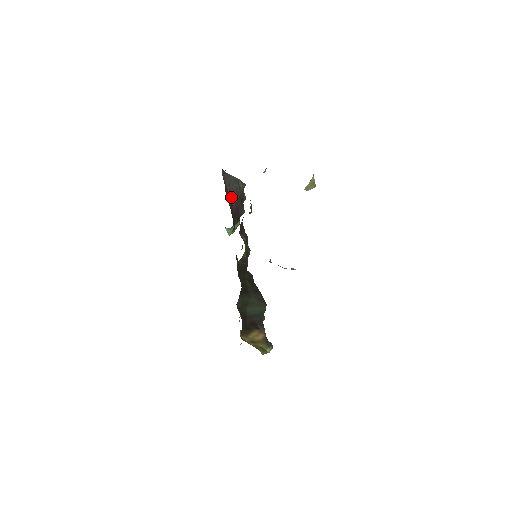
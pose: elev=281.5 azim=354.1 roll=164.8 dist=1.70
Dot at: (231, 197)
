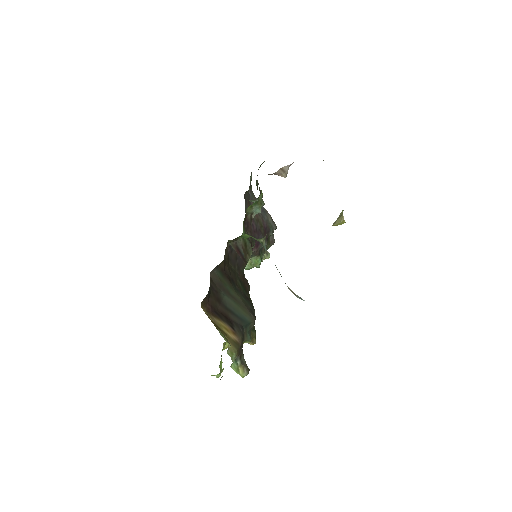
Dot at: occluded
